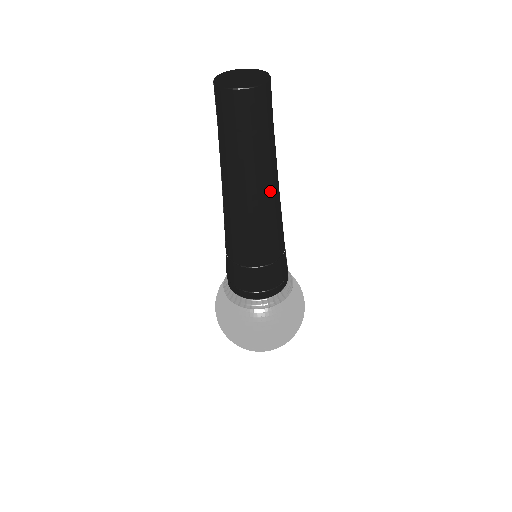
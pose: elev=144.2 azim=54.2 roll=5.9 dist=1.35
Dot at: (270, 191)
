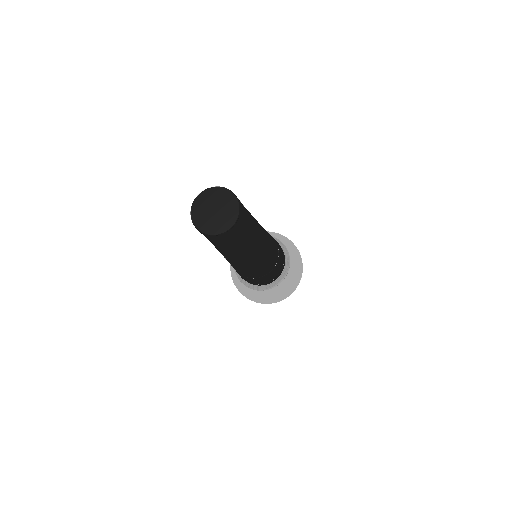
Dot at: (234, 261)
